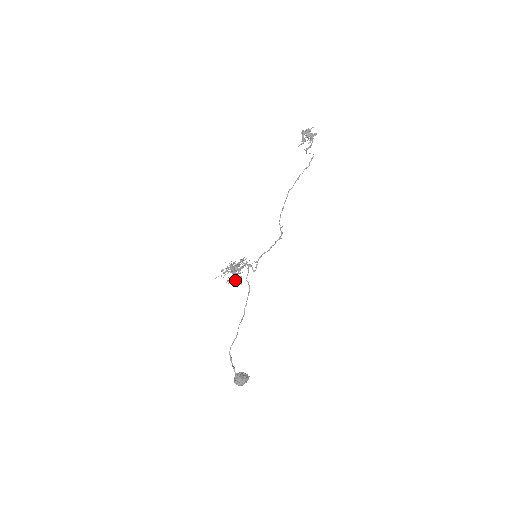
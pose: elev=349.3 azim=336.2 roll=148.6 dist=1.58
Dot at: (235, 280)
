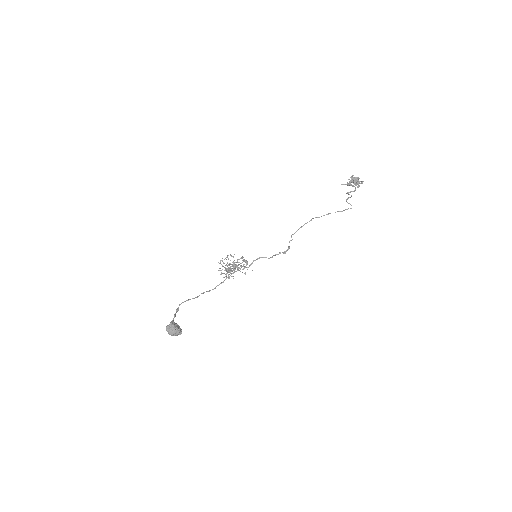
Dot at: (226, 275)
